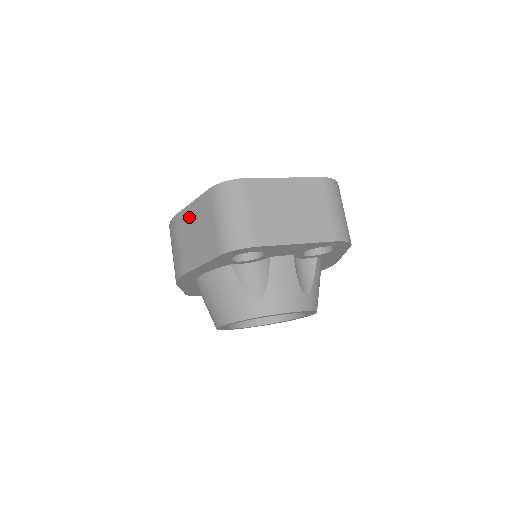
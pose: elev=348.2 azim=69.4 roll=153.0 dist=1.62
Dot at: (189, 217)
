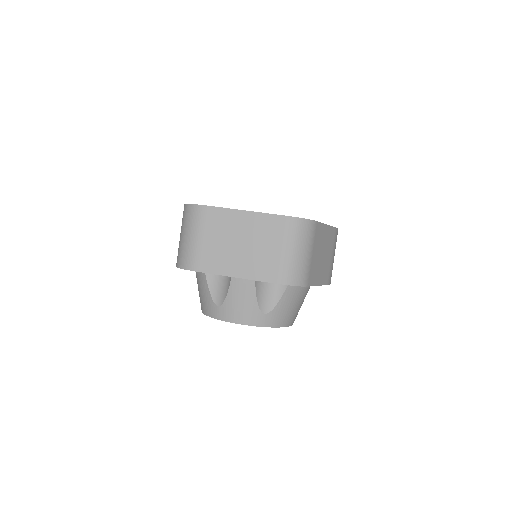
Dot at: occluded
